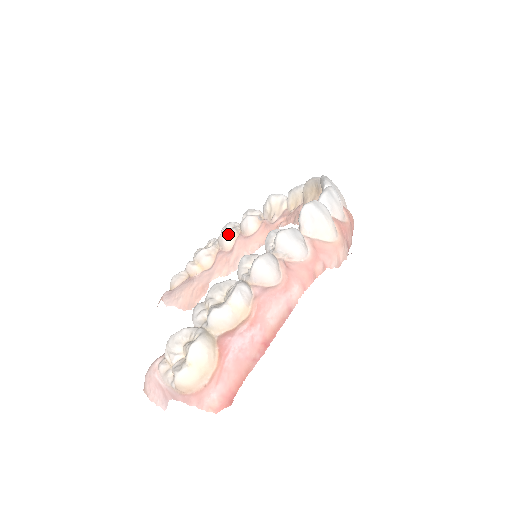
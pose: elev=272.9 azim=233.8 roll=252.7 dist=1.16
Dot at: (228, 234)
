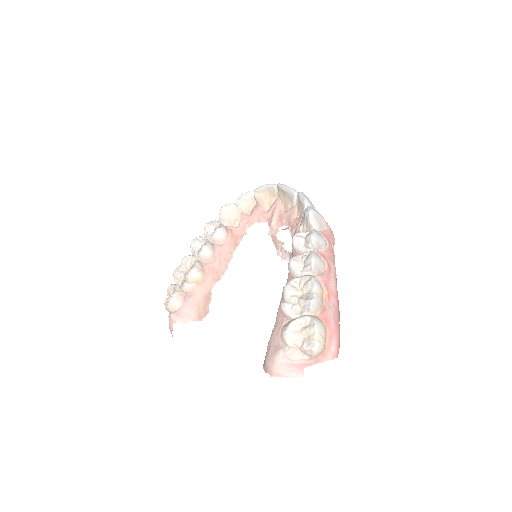
Dot at: (209, 248)
